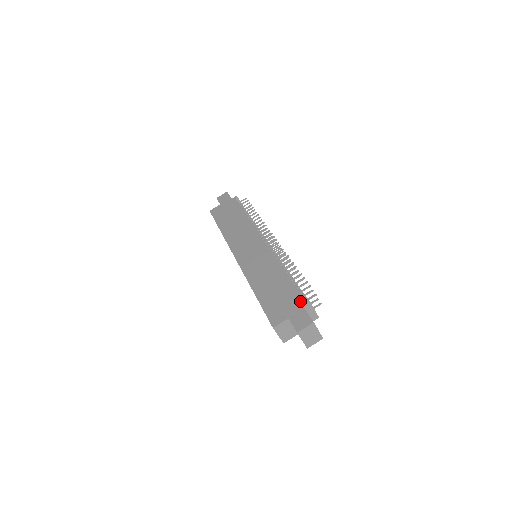
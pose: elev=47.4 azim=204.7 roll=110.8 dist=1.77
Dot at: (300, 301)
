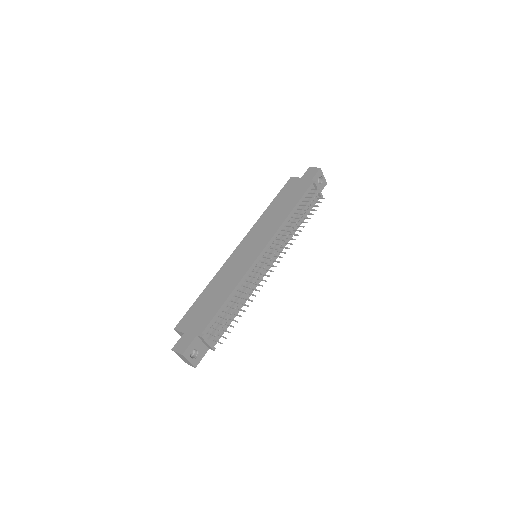
Dot at: (200, 330)
